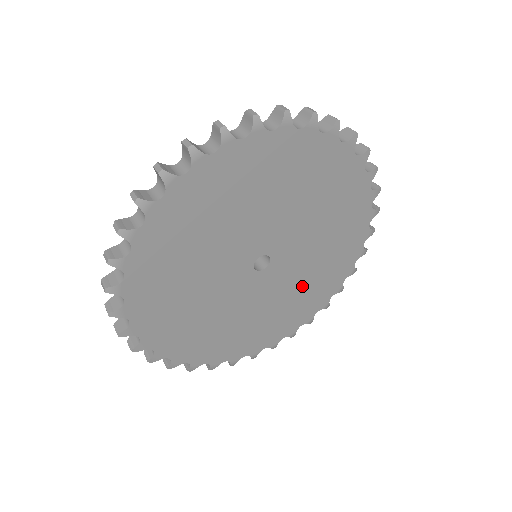
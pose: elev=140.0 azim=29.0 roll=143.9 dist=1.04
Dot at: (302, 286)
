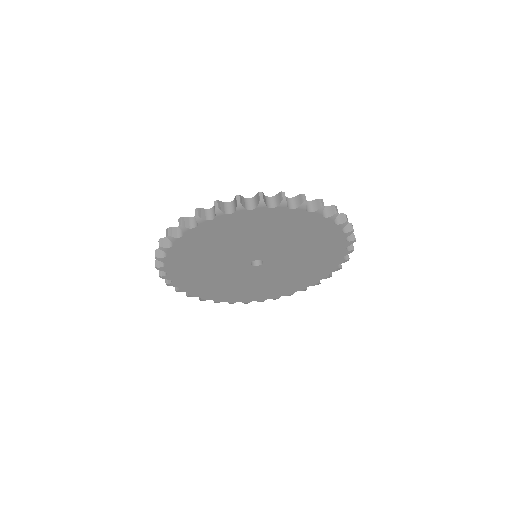
Dot at: (244, 286)
